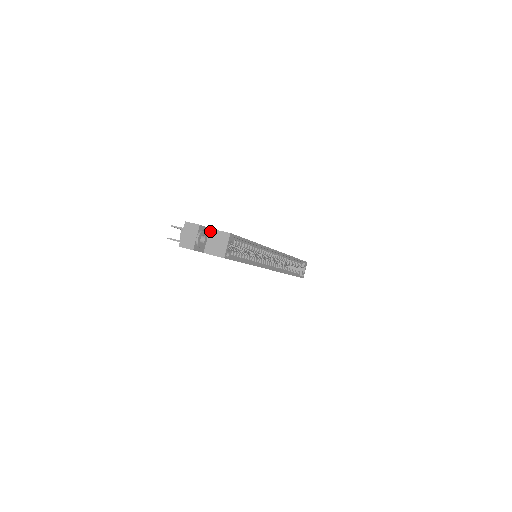
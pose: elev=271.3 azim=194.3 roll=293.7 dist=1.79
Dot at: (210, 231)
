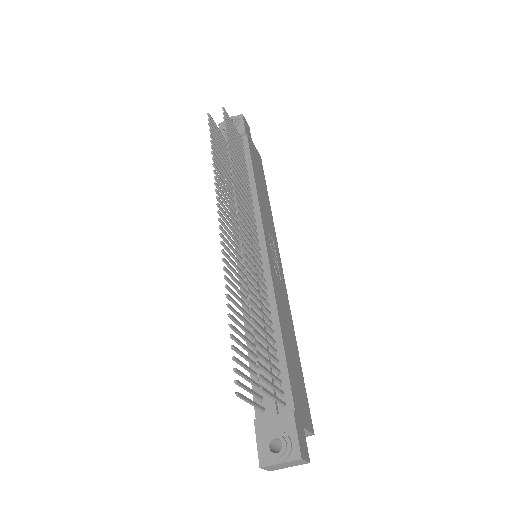
Dot at: occluded
